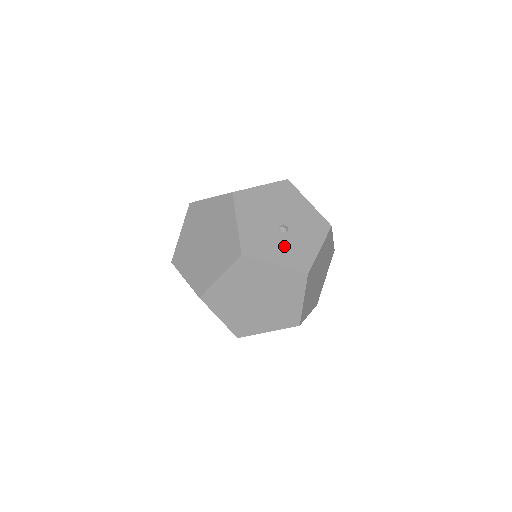
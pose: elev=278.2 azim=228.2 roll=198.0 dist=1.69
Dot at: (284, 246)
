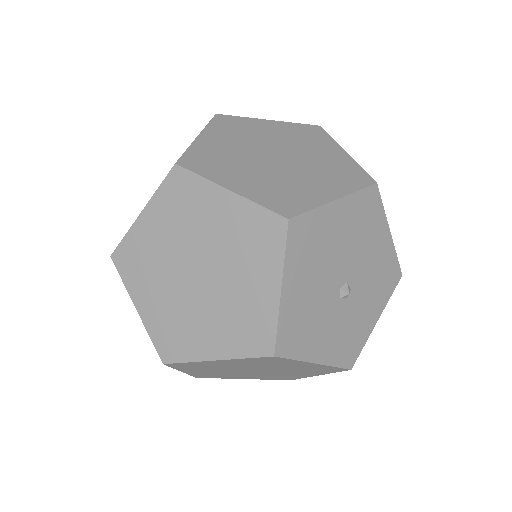
Dot at: (336, 326)
